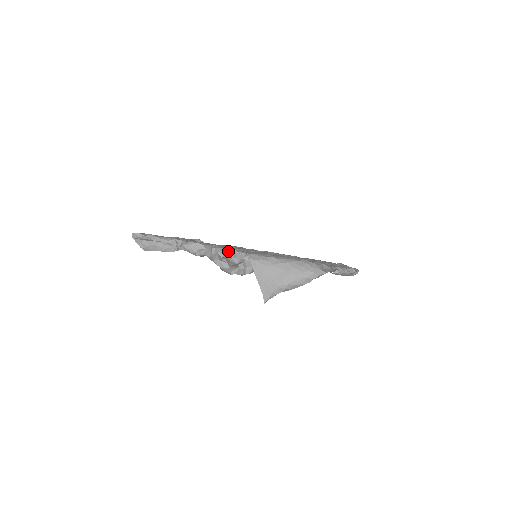
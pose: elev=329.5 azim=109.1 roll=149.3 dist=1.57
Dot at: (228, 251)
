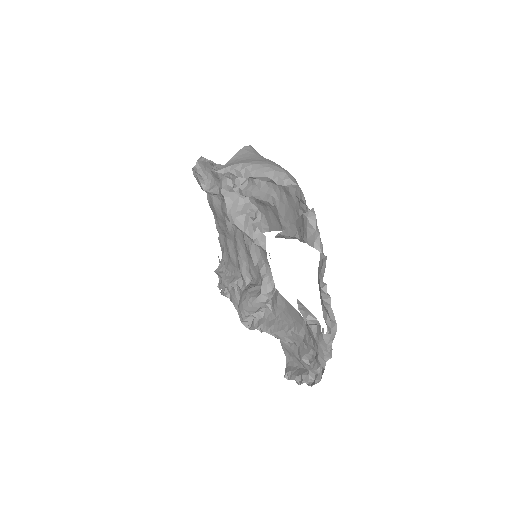
Dot at: occluded
